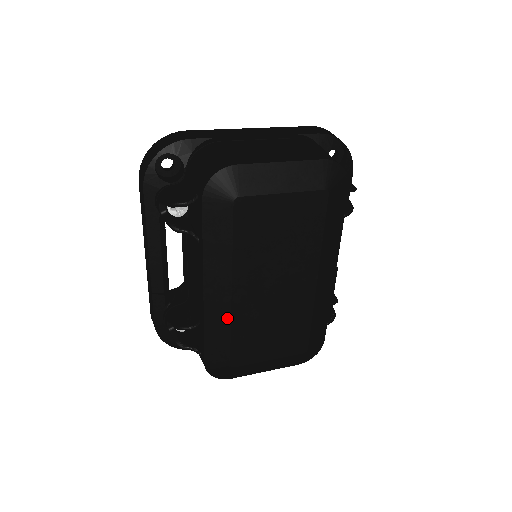
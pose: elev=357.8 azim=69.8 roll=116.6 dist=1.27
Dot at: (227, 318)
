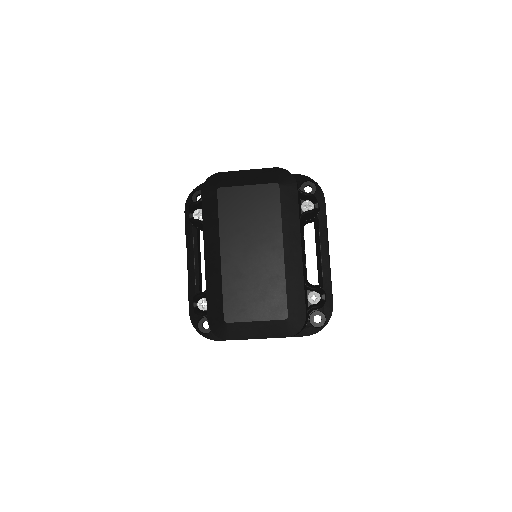
Dot at: (219, 276)
